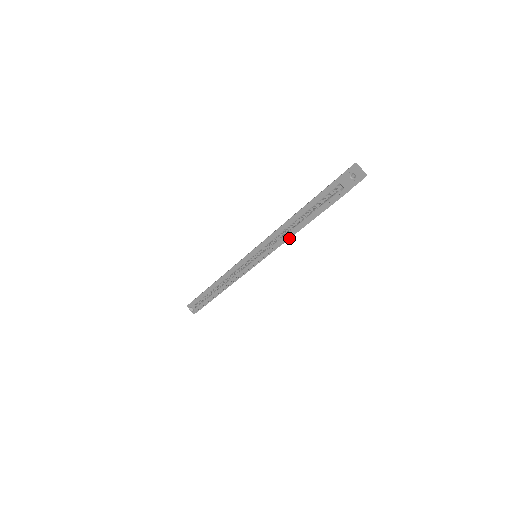
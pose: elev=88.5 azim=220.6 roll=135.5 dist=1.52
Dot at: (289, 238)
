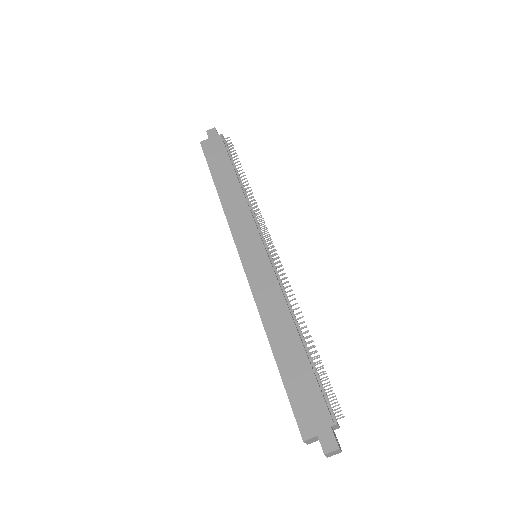
Dot at: occluded
